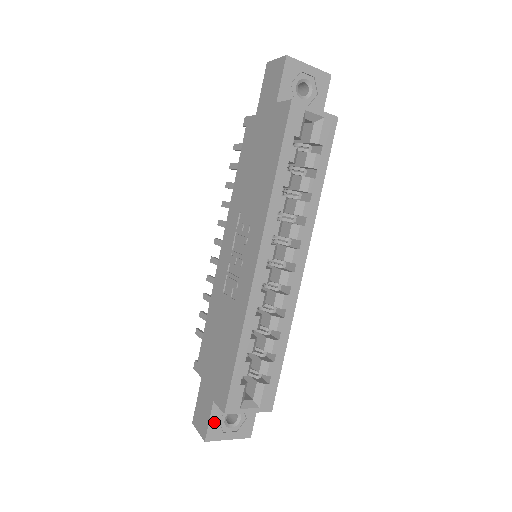
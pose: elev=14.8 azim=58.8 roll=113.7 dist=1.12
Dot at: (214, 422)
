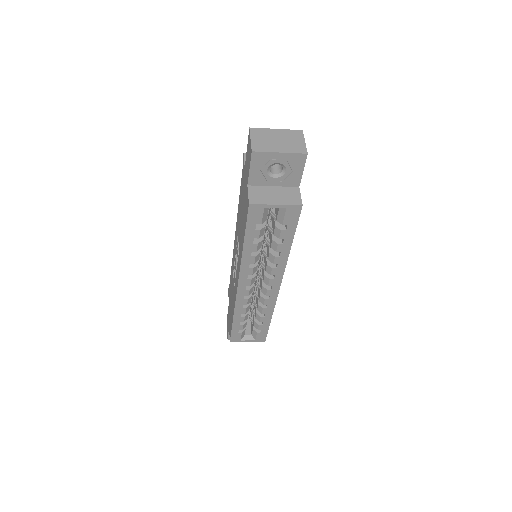
Dot at: occluded
